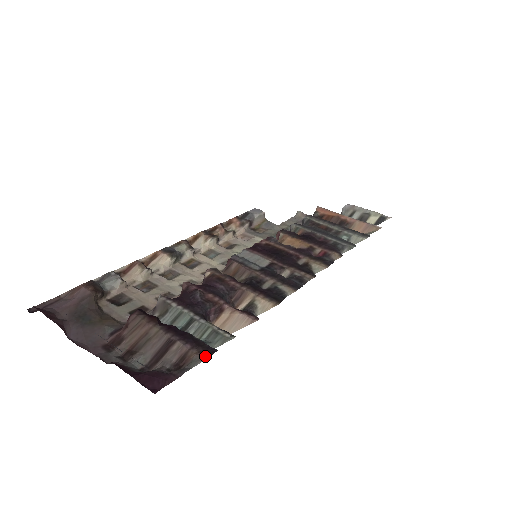
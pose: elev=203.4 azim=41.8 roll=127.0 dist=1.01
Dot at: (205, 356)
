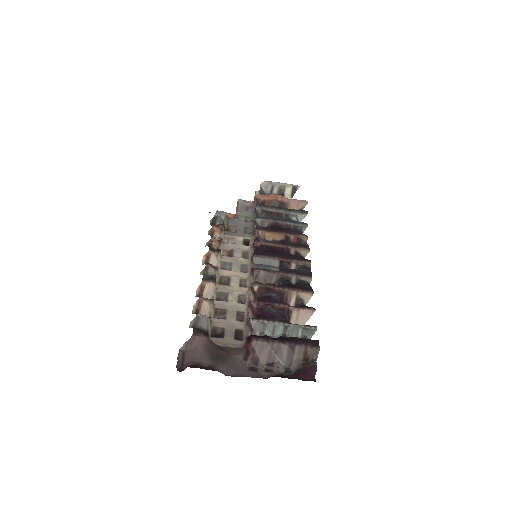
Dot at: (317, 347)
